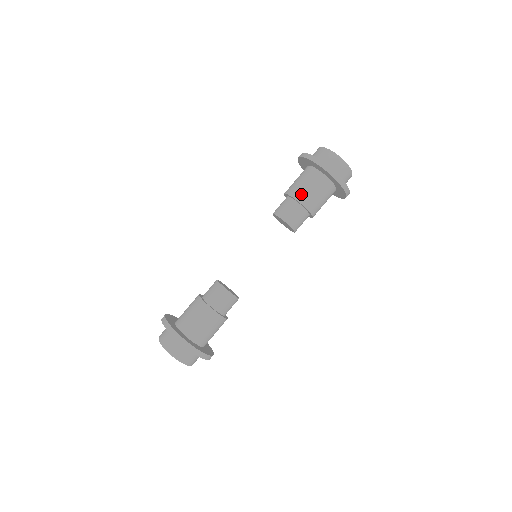
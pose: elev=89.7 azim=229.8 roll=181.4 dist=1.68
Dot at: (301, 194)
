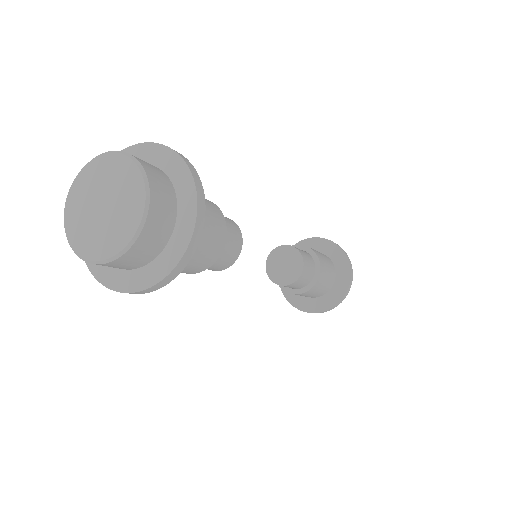
Dot at: occluded
